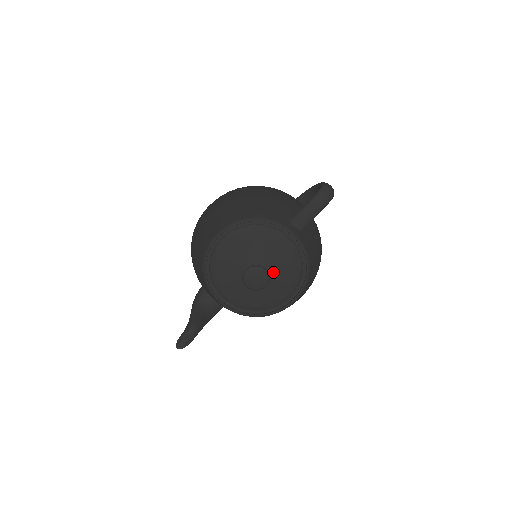
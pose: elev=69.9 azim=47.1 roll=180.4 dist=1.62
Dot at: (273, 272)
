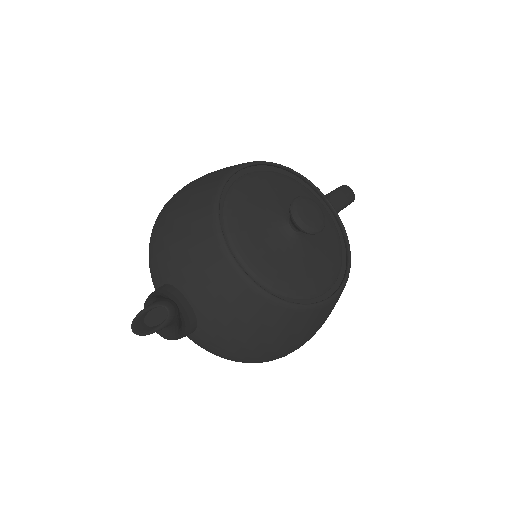
Dot at: (313, 237)
